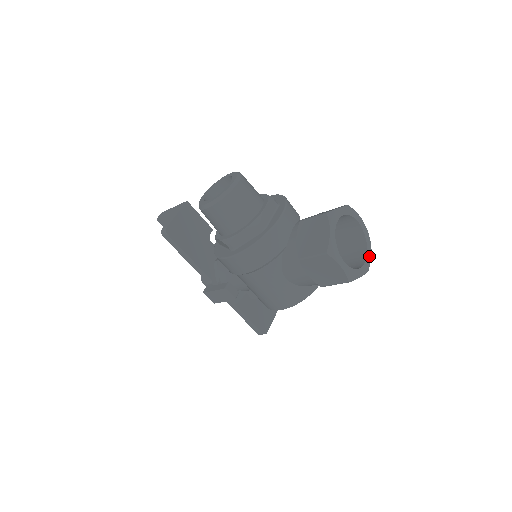
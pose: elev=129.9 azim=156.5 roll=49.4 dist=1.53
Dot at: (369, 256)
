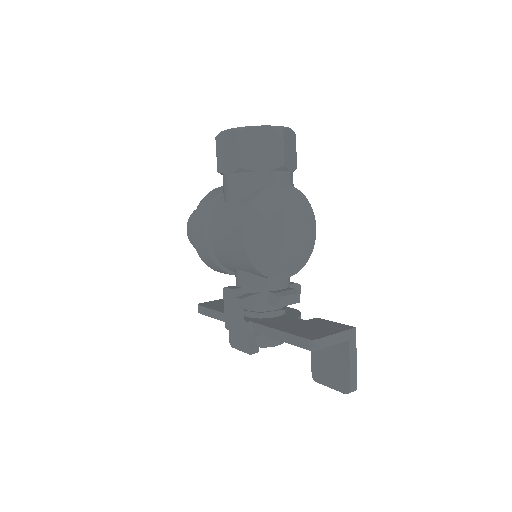
Dot at: occluded
